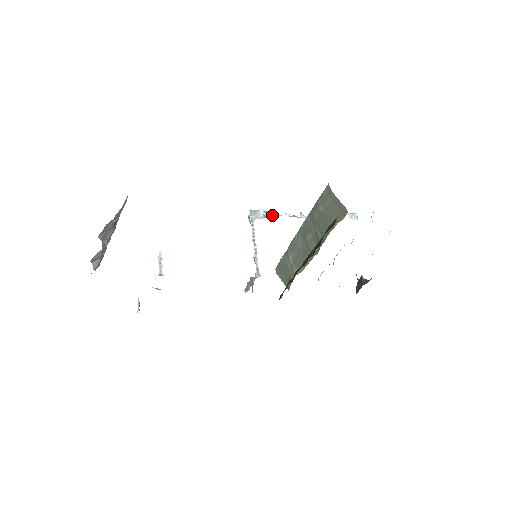
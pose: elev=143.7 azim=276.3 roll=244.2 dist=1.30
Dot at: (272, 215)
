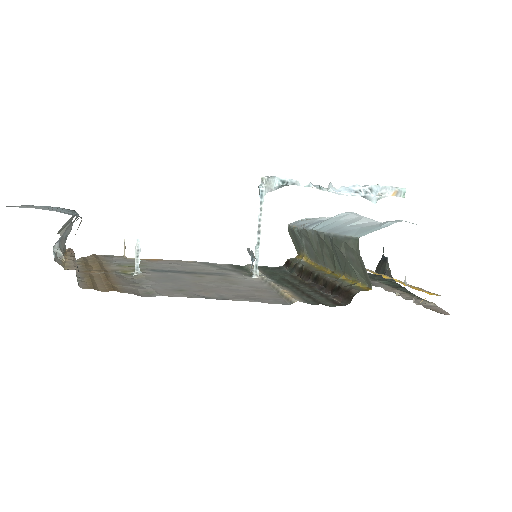
Dot at: (291, 184)
